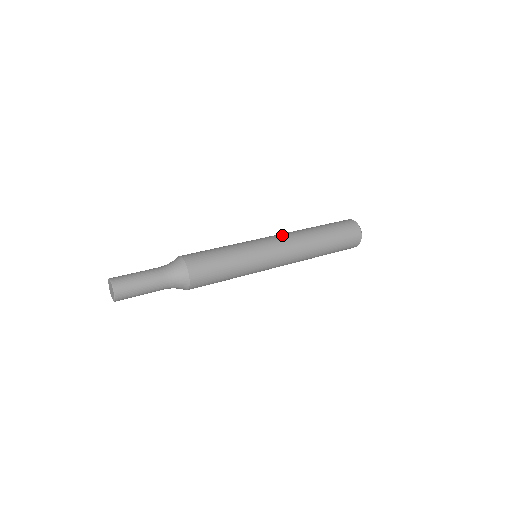
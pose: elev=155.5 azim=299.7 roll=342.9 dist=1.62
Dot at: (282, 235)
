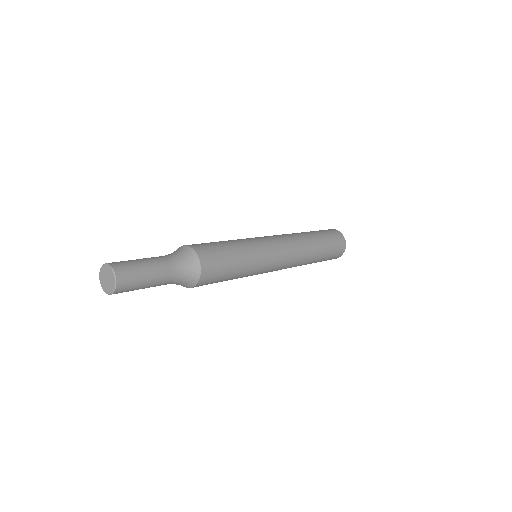
Dot at: occluded
